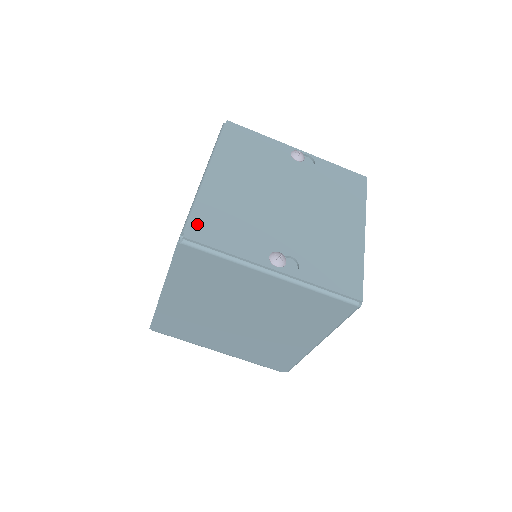
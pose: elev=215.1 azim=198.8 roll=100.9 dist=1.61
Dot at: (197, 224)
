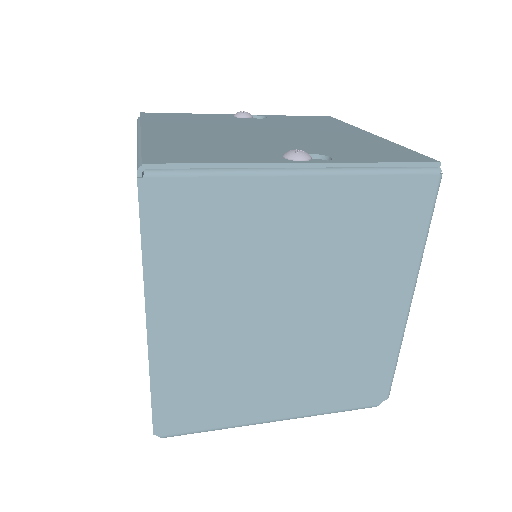
Dot at: (156, 155)
